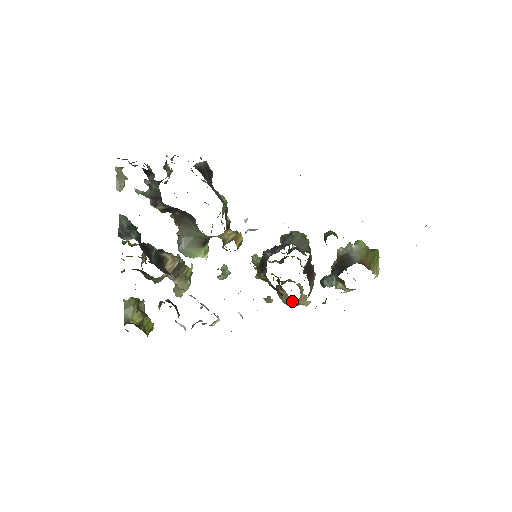
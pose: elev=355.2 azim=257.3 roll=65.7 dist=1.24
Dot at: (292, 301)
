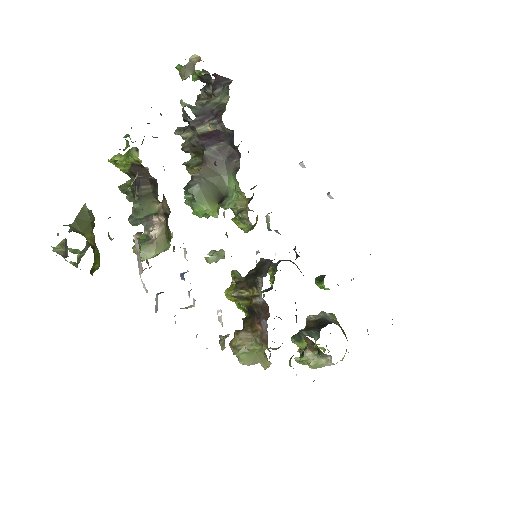
Dot at: (253, 352)
